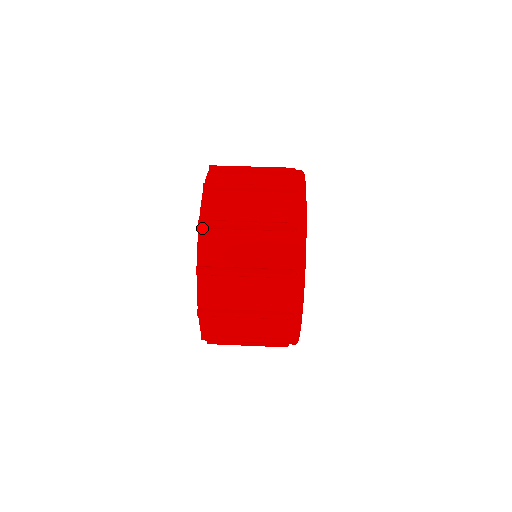
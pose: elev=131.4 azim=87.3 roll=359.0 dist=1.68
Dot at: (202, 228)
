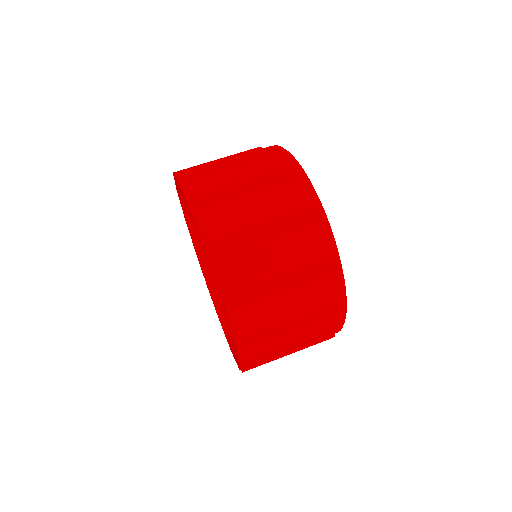
Dot at: (211, 254)
